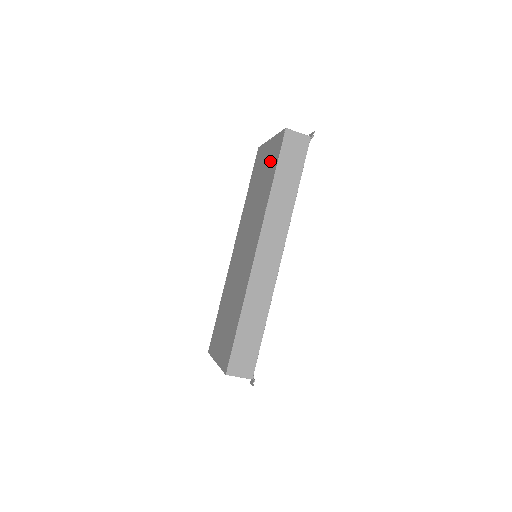
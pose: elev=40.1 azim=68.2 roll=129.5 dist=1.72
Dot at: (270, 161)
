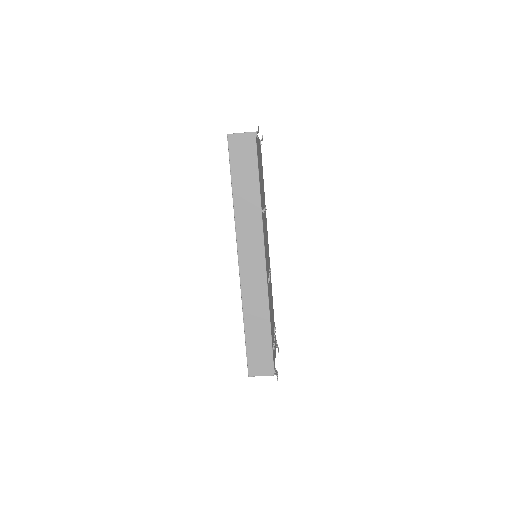
Dot at: occluded
